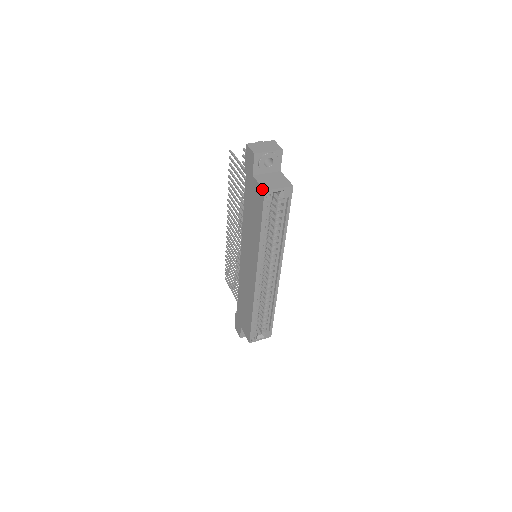
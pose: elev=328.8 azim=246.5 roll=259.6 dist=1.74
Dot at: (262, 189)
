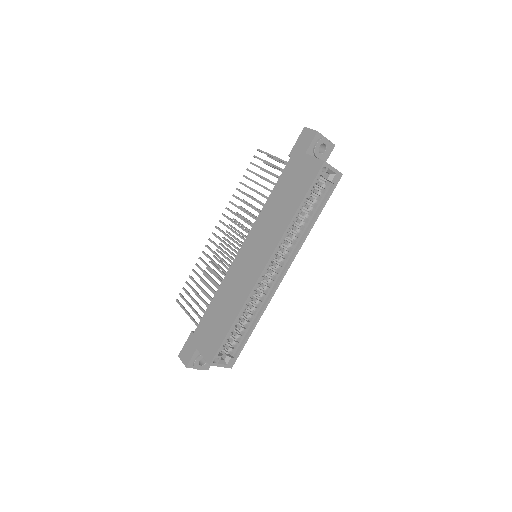
Dot at: (321, 160)
